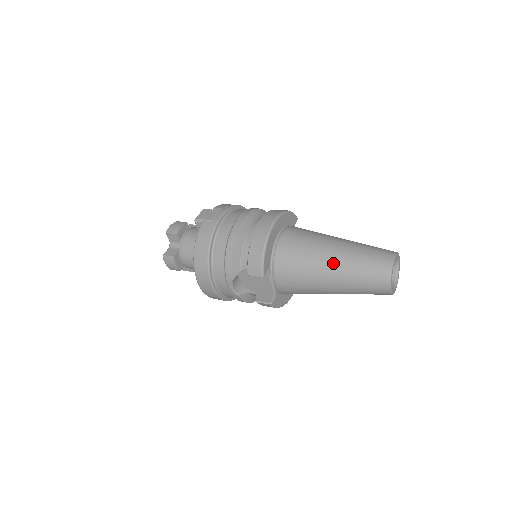
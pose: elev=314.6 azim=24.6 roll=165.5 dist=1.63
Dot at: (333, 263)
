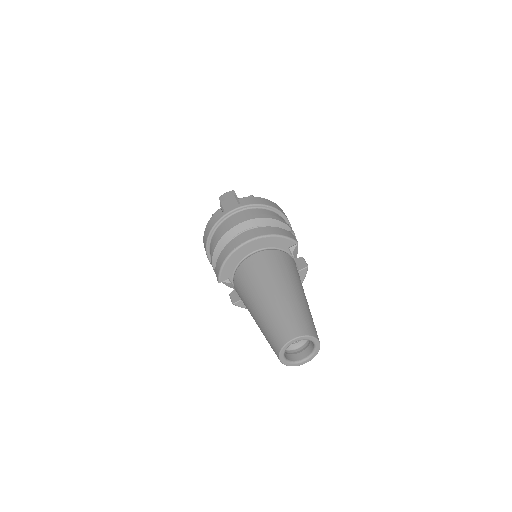
Dot at: (258, 308)
